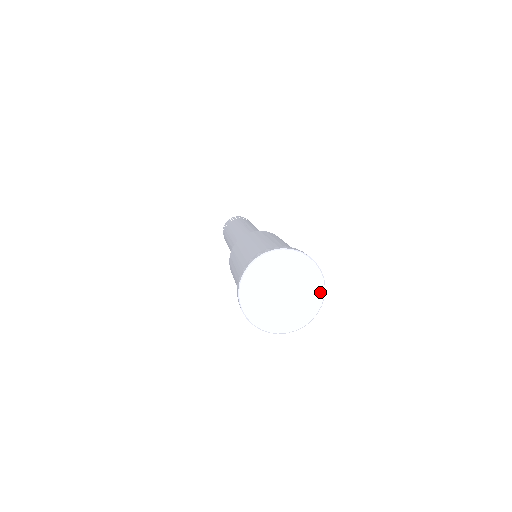
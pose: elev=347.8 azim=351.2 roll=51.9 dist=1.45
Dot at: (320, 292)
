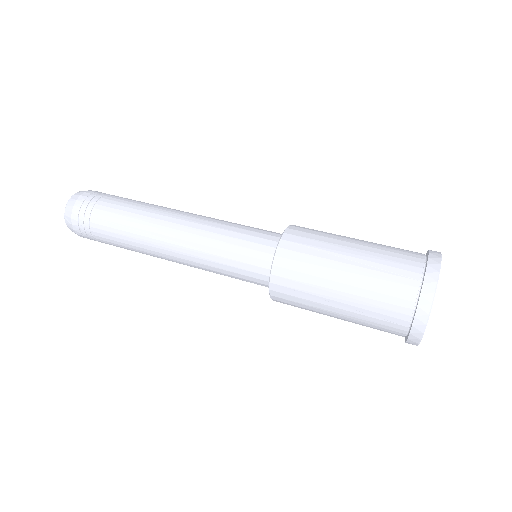
Dot at: occluded
